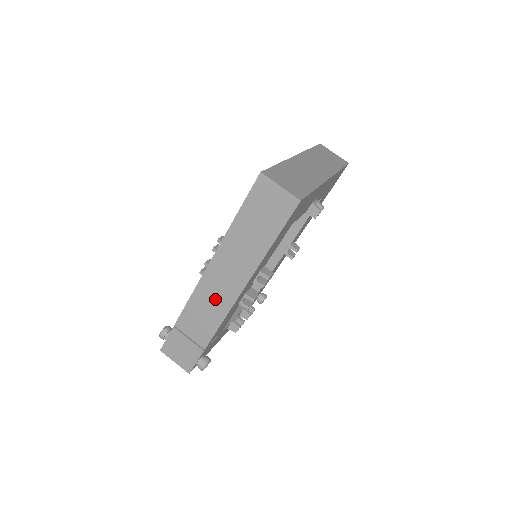
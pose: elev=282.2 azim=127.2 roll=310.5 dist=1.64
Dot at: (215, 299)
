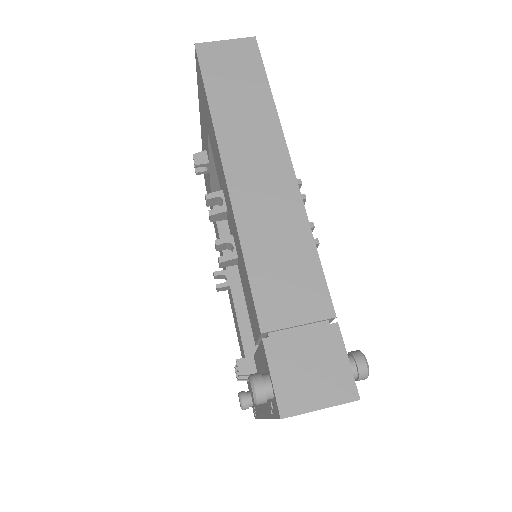
Dot at: (276, 221)
